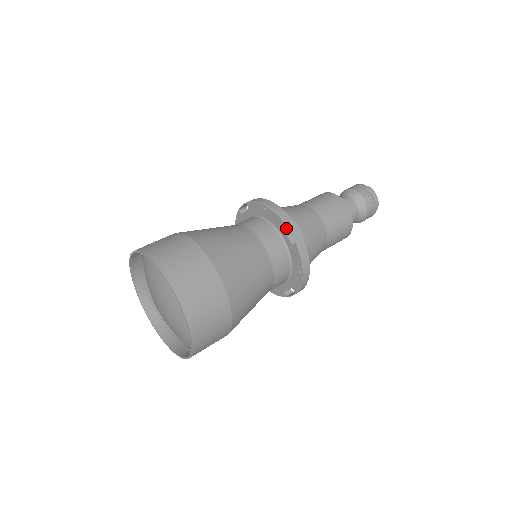
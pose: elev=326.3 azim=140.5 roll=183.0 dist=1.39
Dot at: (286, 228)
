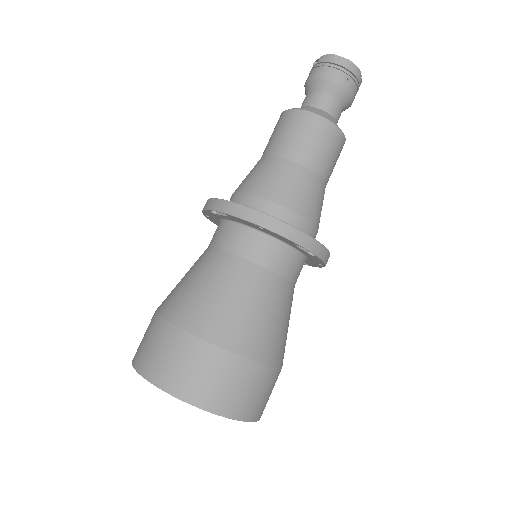
Dot at: occluded
